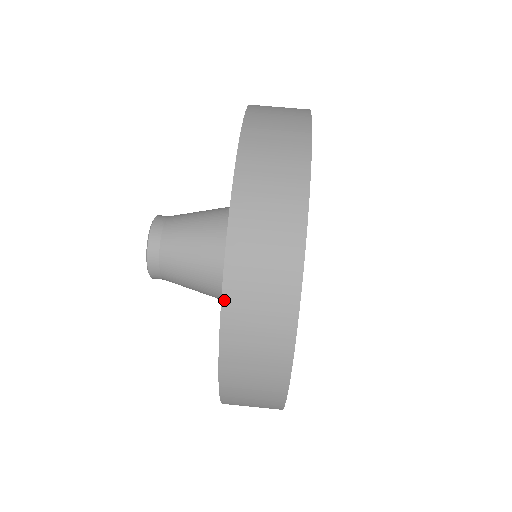
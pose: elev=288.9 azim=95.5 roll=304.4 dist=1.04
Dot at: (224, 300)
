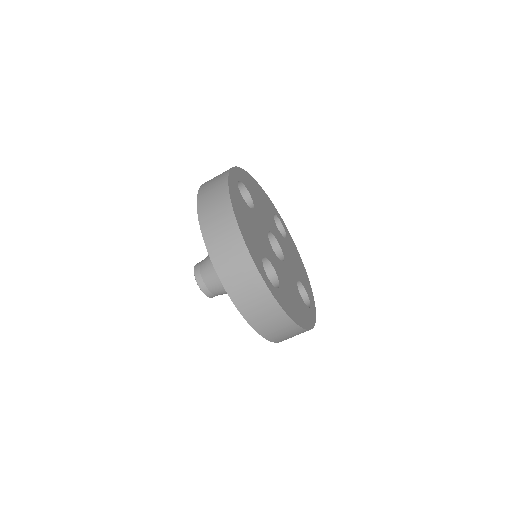
Dot at: (232, 299)
